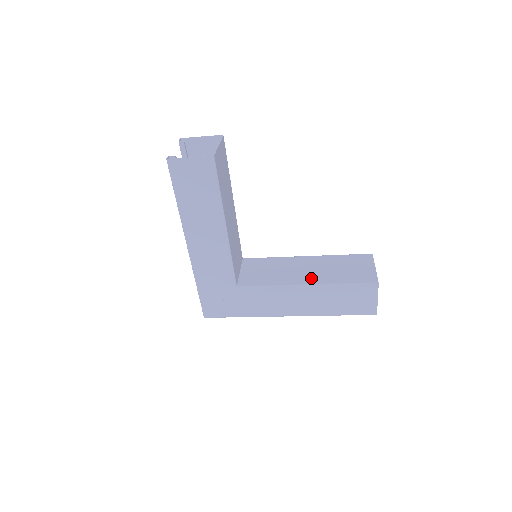
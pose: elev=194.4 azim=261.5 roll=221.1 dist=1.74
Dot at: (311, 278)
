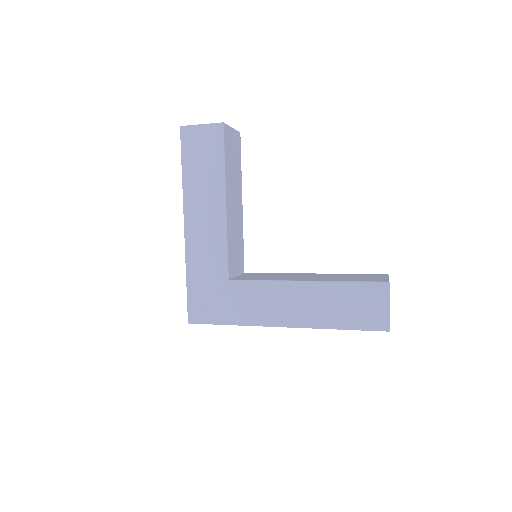
Dot at: (312, 279)
